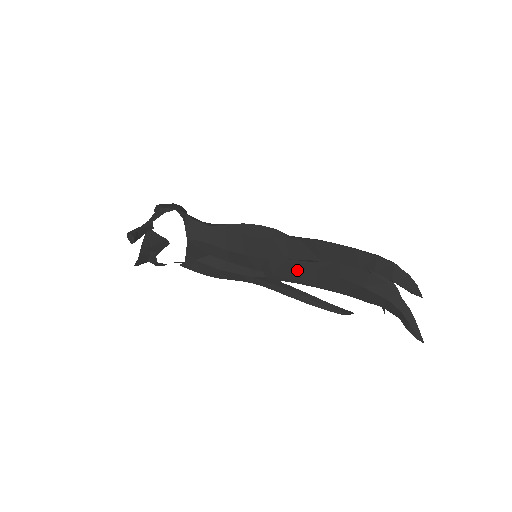
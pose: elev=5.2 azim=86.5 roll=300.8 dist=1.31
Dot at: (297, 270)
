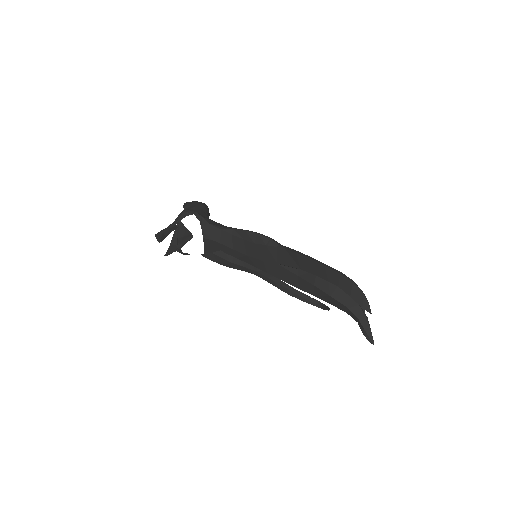
Dot at: (284, 273)
